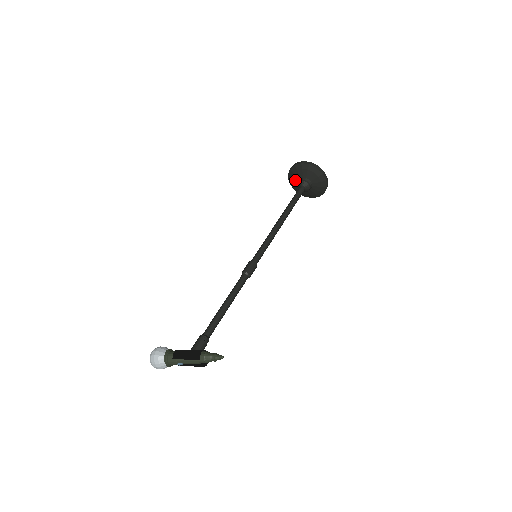
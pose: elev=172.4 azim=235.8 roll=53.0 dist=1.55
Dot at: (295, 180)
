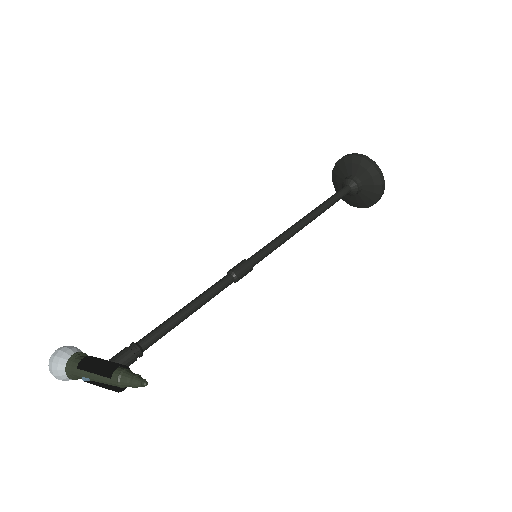
Dot at: (340, 178)
